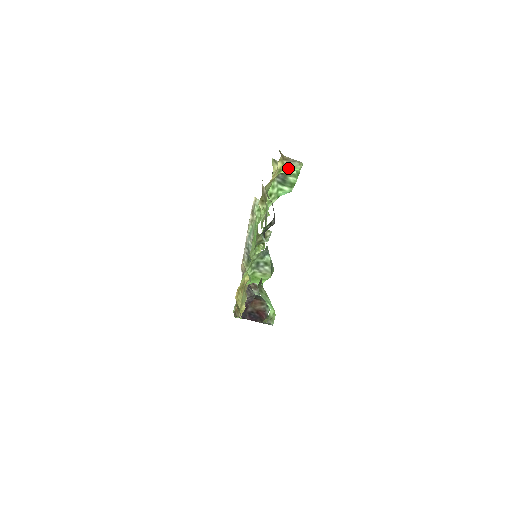
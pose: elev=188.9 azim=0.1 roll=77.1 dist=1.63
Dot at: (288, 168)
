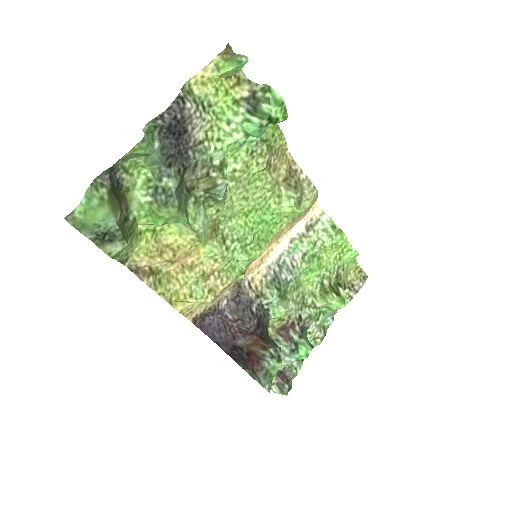
Dot at: (226, 63)
